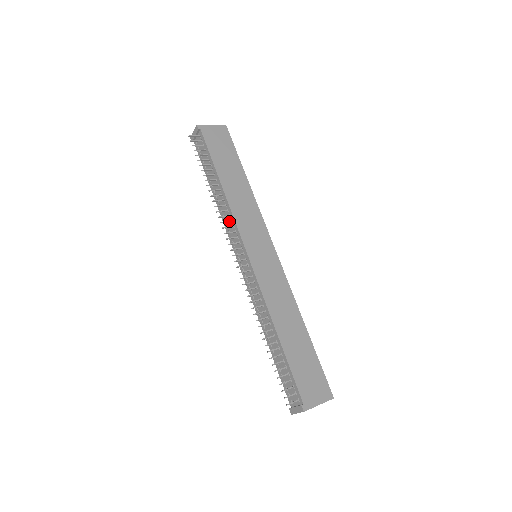
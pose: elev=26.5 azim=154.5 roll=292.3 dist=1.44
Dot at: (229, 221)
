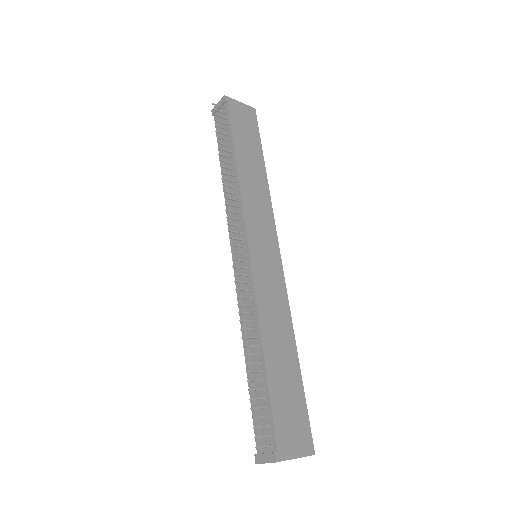
Dot at: (235, 206)
